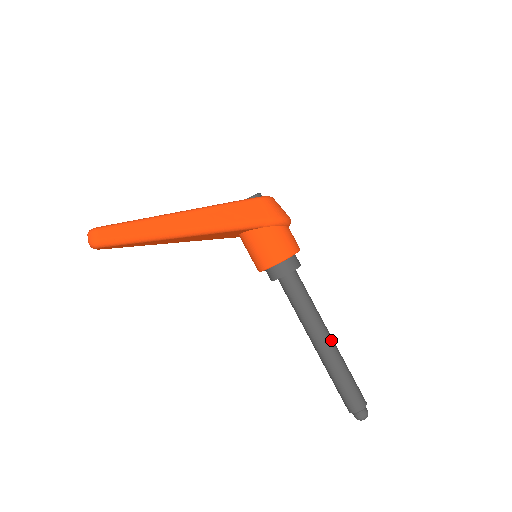
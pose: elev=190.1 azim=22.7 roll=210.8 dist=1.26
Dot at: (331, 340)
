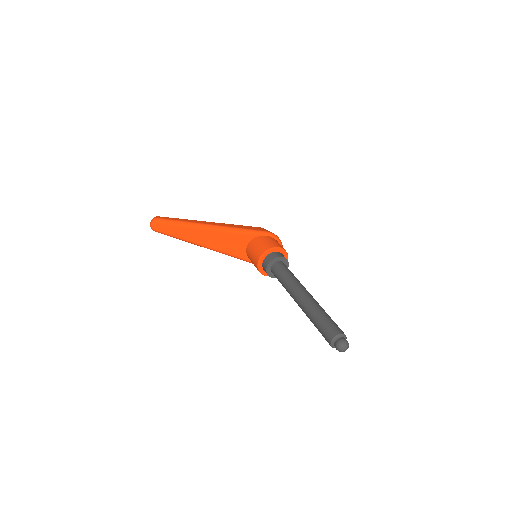
Dot at: (311, 295)
